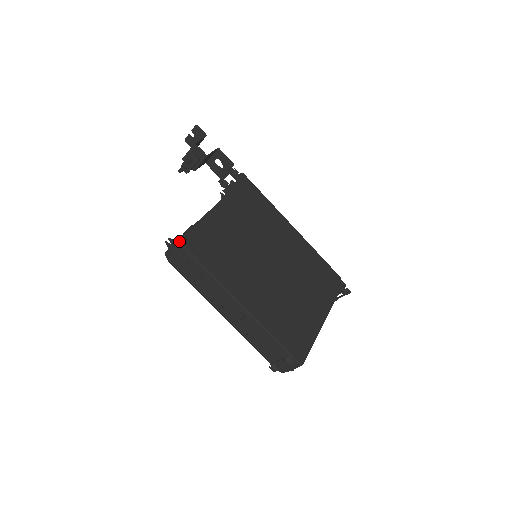
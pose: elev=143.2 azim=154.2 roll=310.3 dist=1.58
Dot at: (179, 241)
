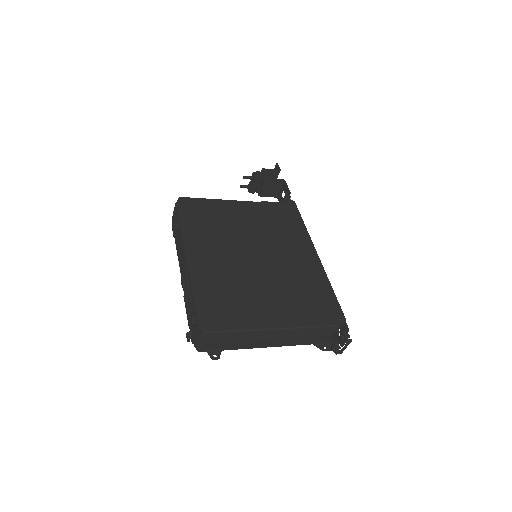
Dot at: (178, 198)
